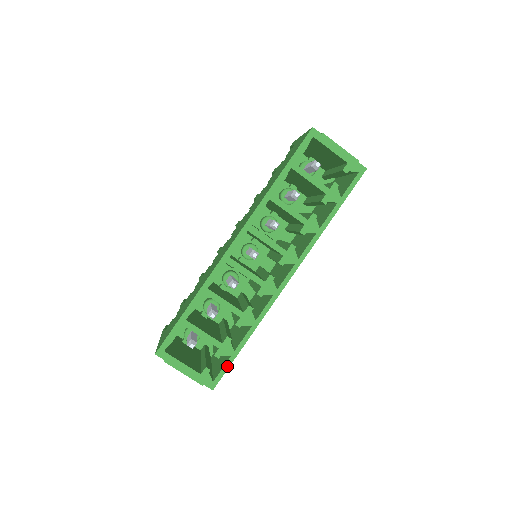
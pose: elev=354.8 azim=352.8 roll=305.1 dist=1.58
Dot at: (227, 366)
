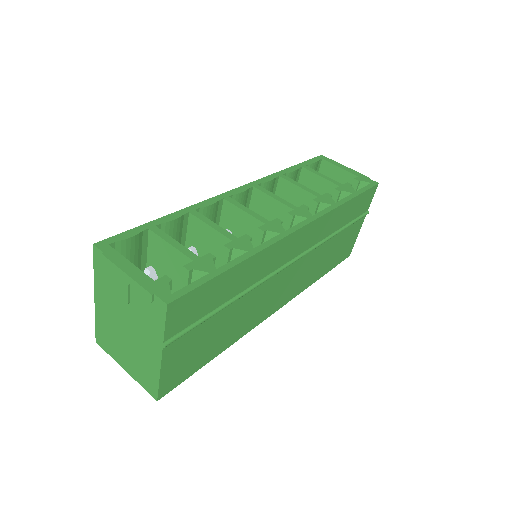
Dot at: (201, 282)
